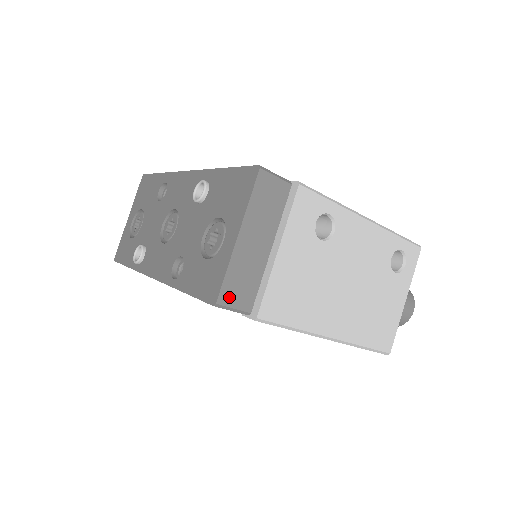
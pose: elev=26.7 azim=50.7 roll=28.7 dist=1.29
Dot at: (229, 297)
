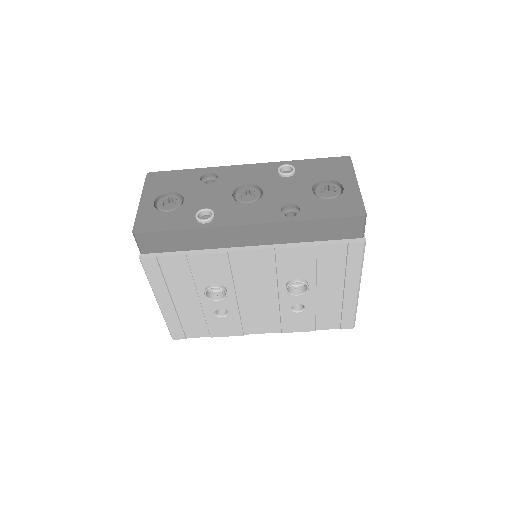
Dot at: occluded
